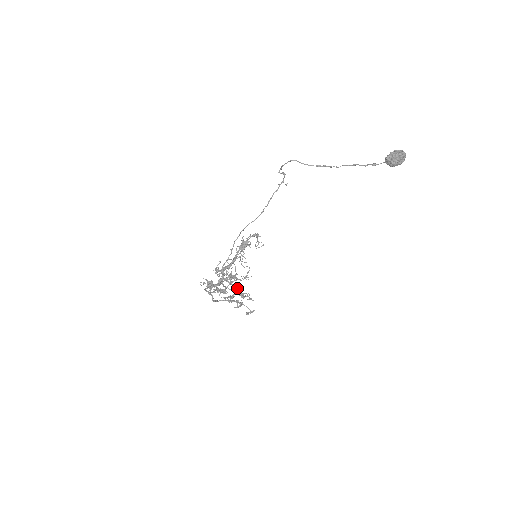
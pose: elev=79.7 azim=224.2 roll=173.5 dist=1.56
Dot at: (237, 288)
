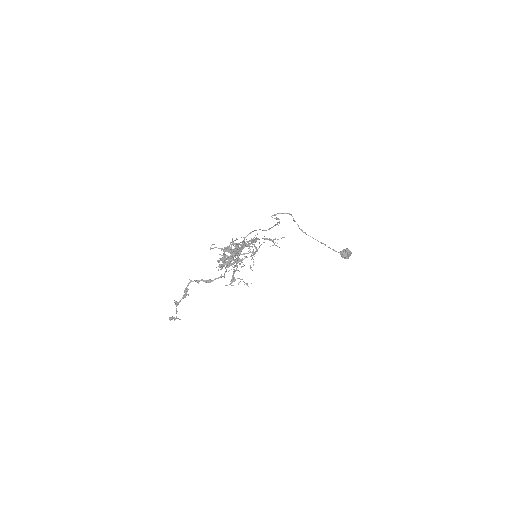
Dot at: occluded
